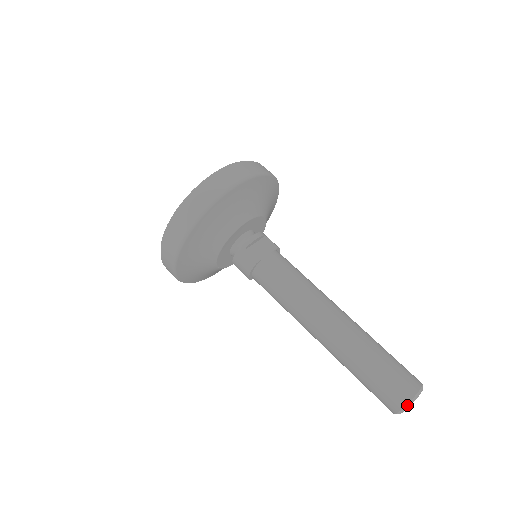
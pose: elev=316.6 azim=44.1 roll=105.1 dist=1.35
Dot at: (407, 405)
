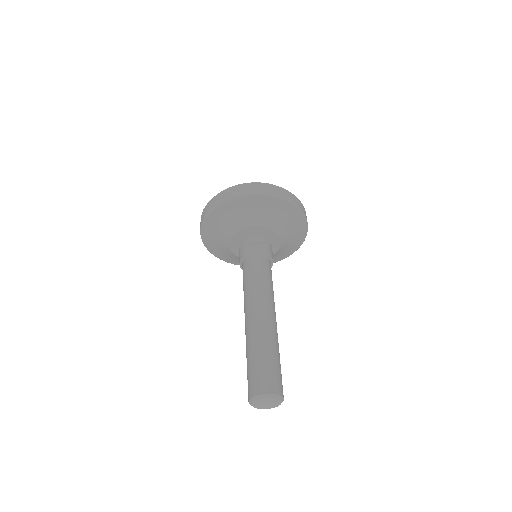
Dot at: (254, 397)
